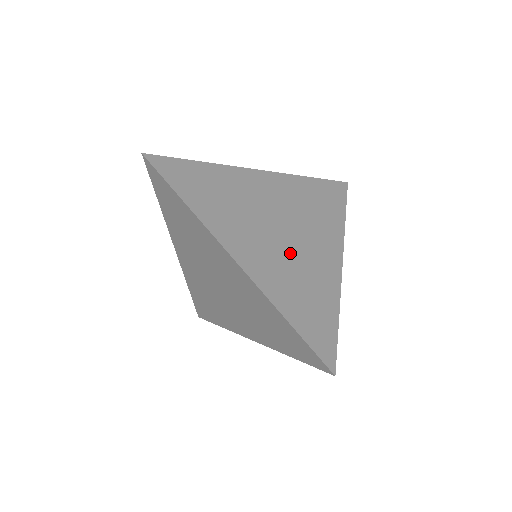
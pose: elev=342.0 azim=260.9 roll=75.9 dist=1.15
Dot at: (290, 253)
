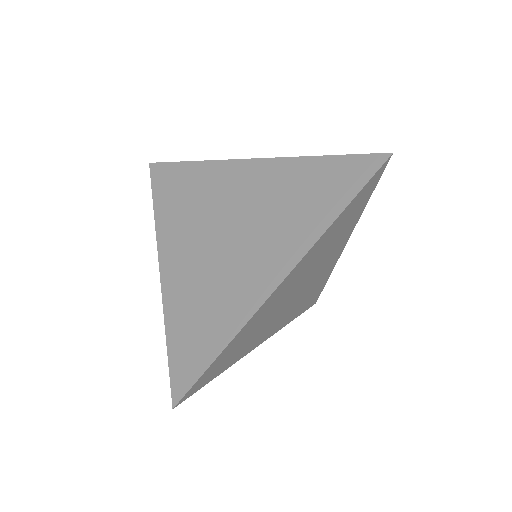
Dot at: occluded
